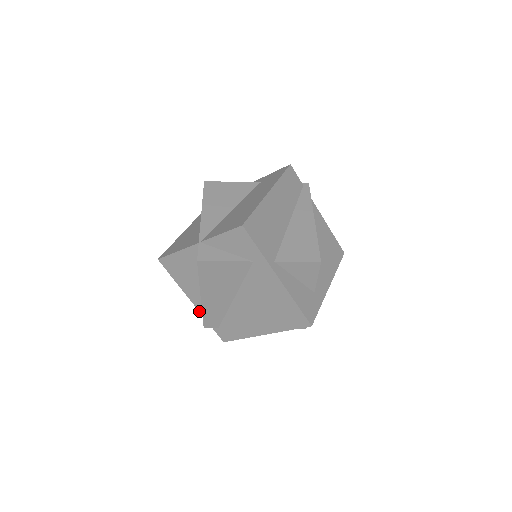
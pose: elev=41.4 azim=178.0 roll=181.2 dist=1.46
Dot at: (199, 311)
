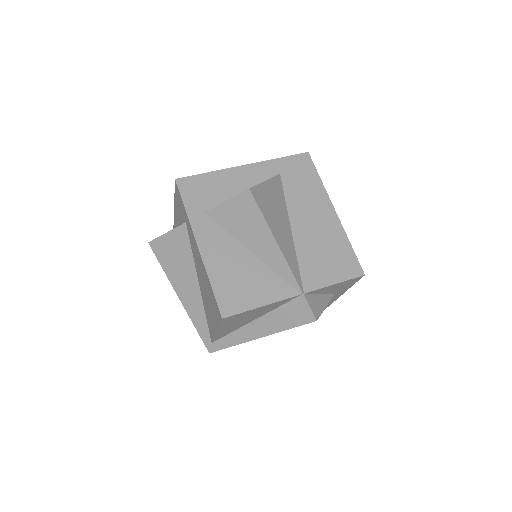
Dot at: (213, 340)
